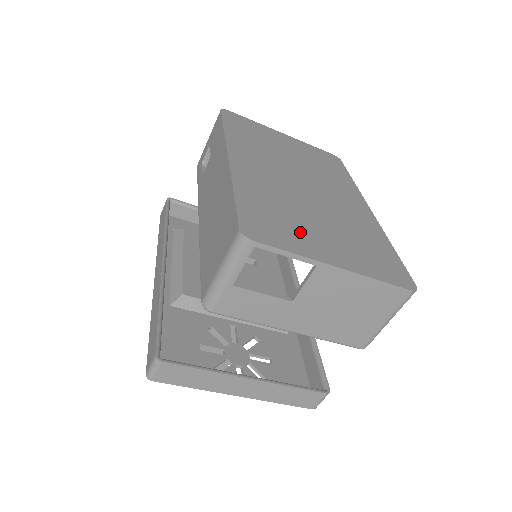
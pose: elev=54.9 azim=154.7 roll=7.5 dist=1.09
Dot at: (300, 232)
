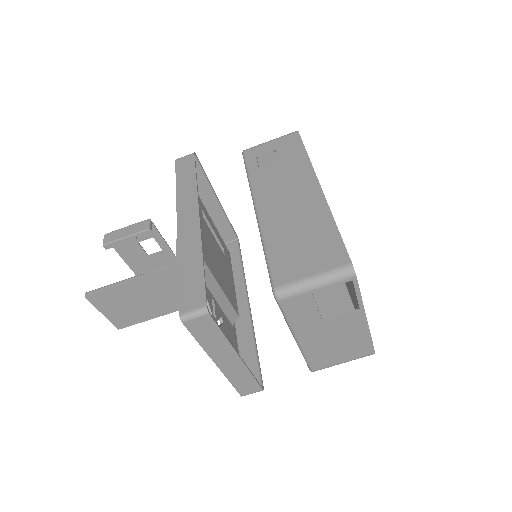
Dot at: occluded
